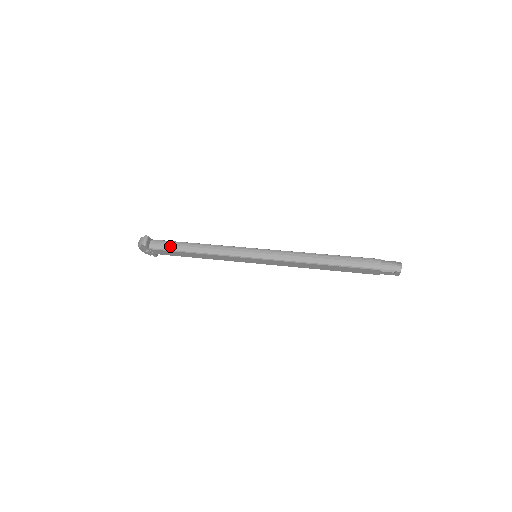
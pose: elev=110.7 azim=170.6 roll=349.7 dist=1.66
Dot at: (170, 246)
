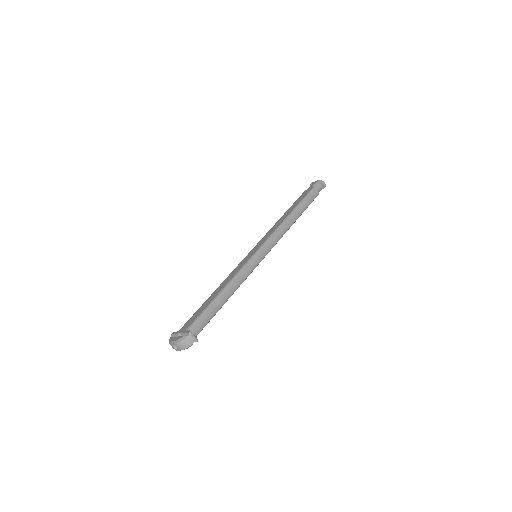
Dot at: (208, 317)
